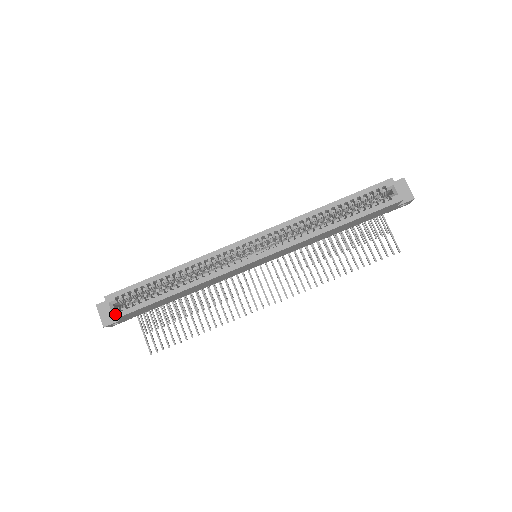
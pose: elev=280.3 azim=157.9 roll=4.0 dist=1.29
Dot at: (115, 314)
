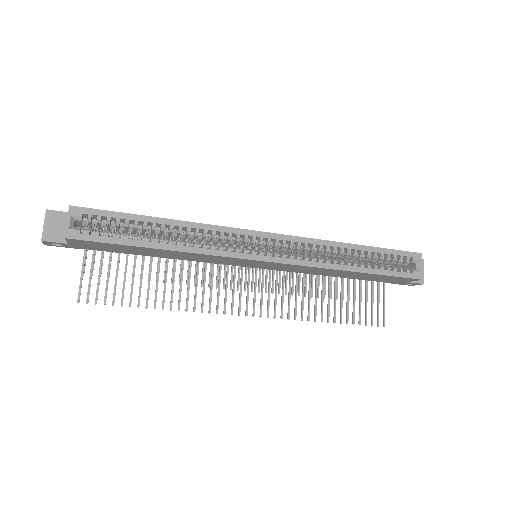
Dot at: (72, 233)
